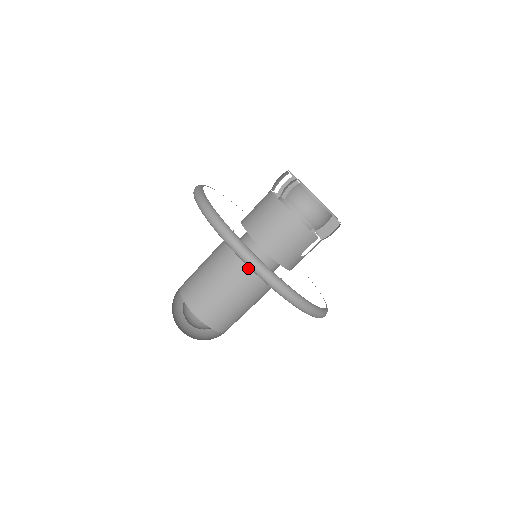
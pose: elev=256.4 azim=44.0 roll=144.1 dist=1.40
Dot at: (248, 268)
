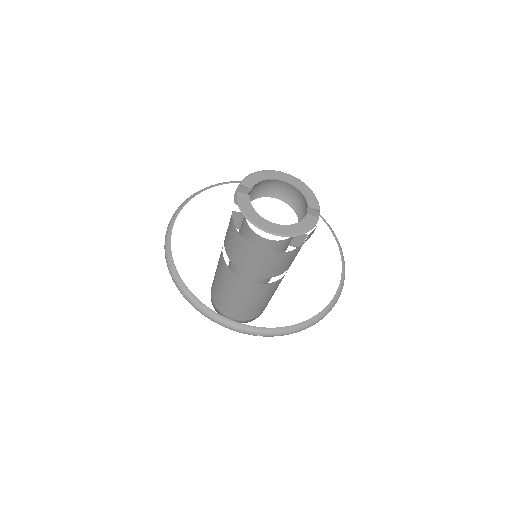
Dot at: (265, 289)
